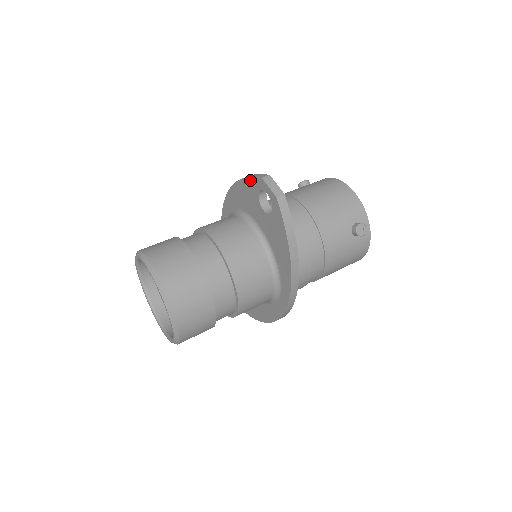
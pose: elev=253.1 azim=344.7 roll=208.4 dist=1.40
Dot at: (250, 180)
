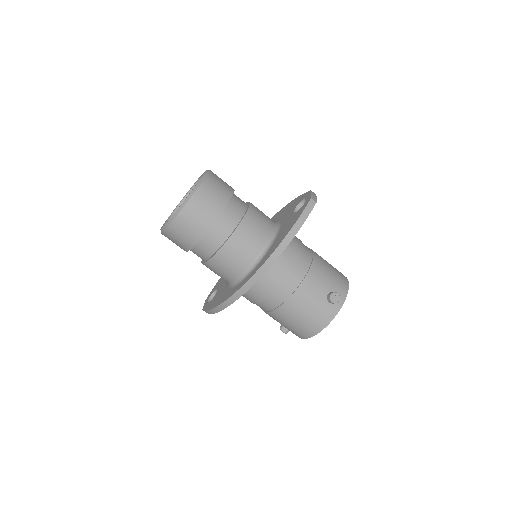
Dot at: (302, 196)
